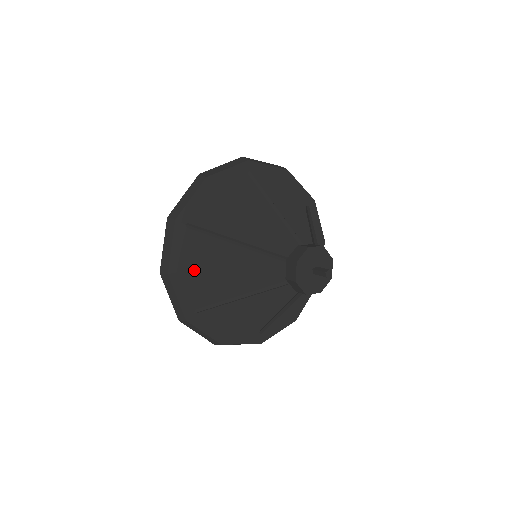
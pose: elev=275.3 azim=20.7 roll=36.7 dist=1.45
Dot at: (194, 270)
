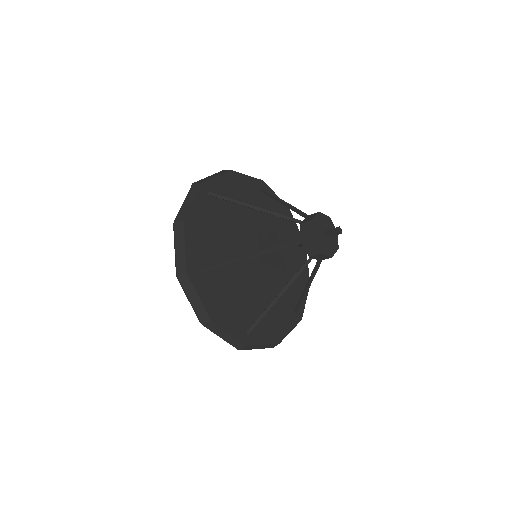
Dot at: (225, 302)
